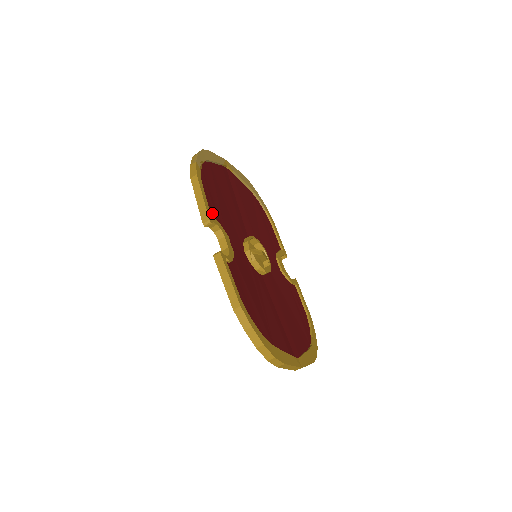
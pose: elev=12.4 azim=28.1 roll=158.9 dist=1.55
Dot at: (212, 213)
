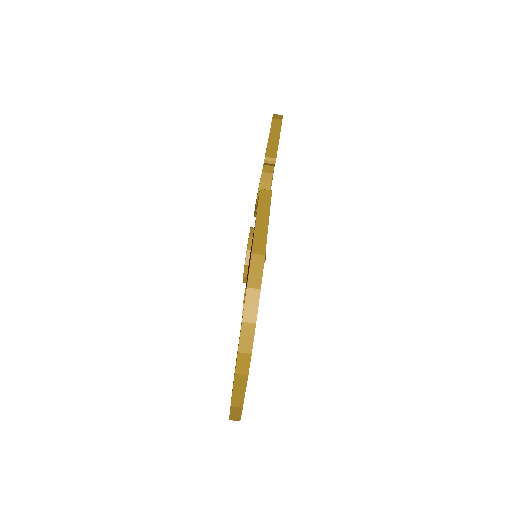
Dot at: occluded
